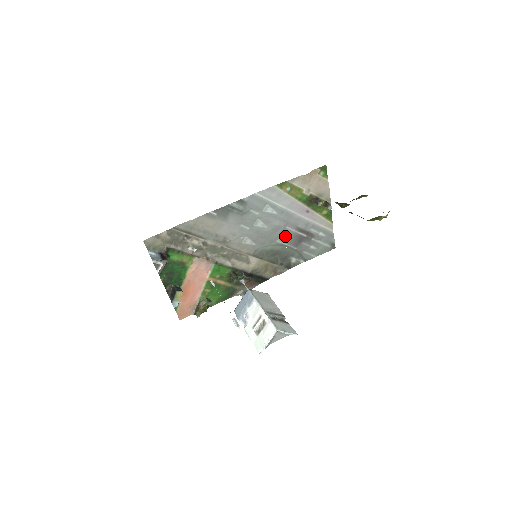
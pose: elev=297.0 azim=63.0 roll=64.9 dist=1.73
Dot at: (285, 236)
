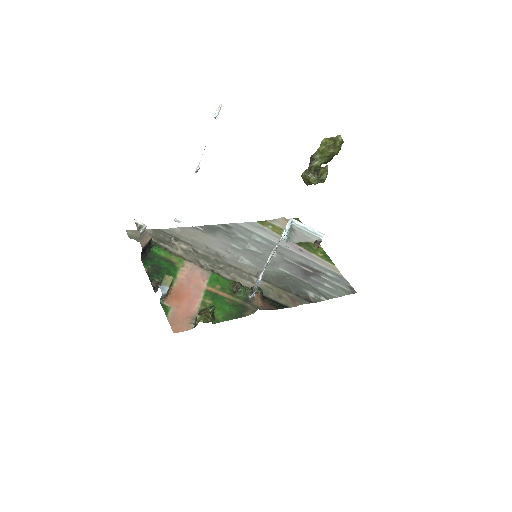
Dot at: (287, 265)
